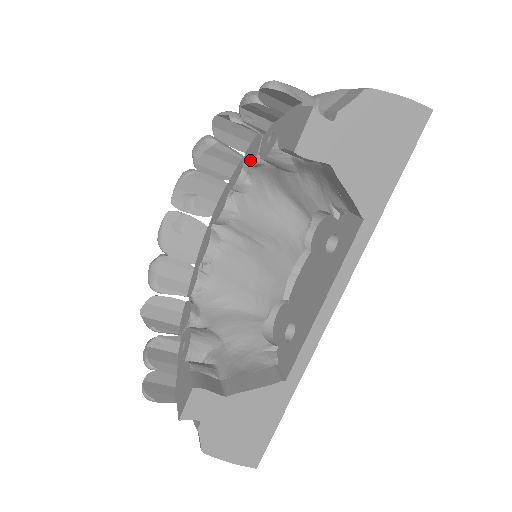
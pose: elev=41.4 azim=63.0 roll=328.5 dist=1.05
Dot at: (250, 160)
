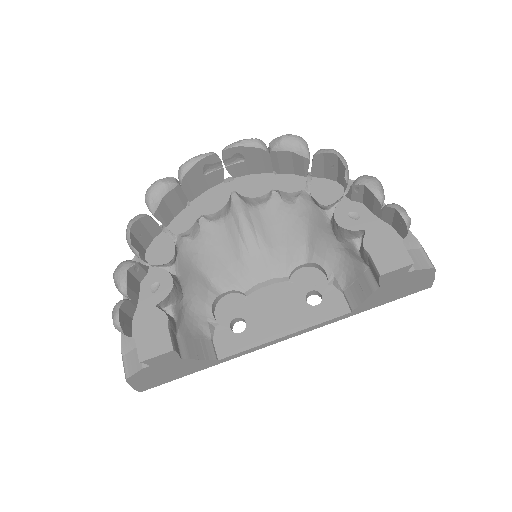
Dot at: (319, 198)
